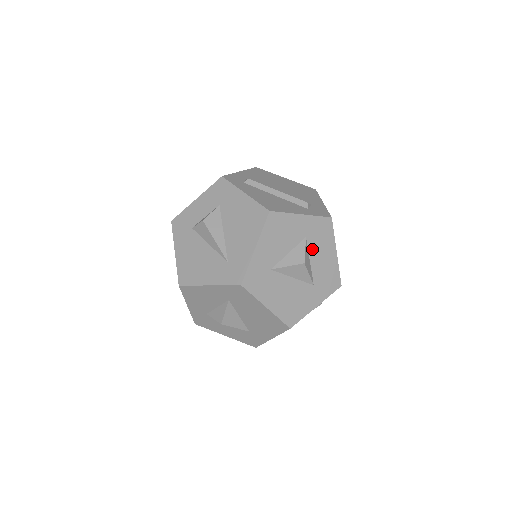
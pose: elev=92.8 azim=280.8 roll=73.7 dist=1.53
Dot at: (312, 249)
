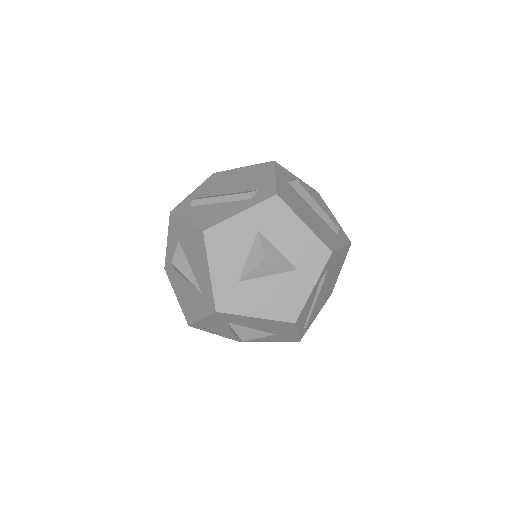
Dot at: (273, 237)
